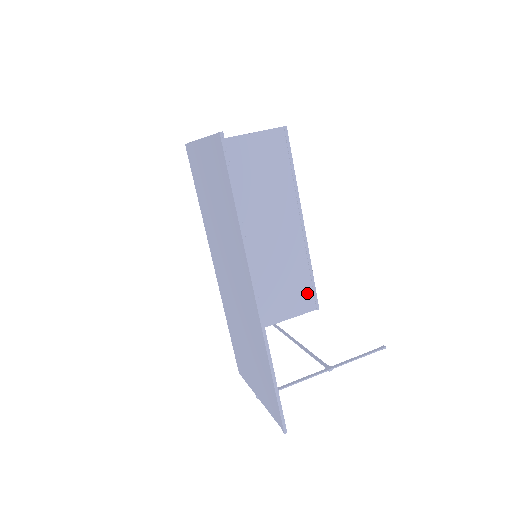
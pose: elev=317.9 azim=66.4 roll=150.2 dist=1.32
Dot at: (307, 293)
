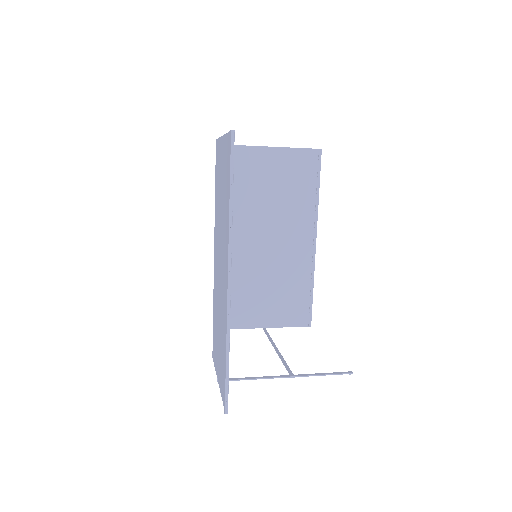
Dot at: (303, 308)
